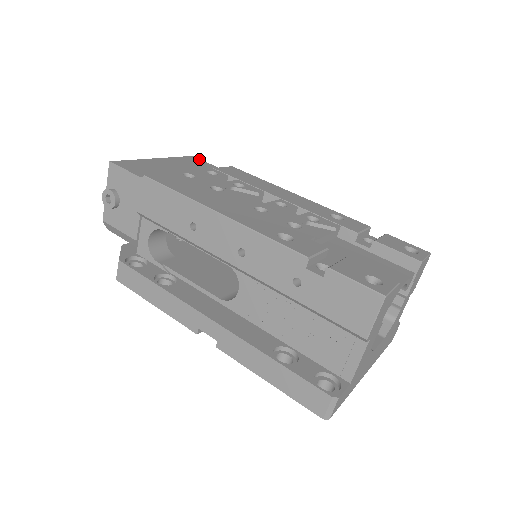
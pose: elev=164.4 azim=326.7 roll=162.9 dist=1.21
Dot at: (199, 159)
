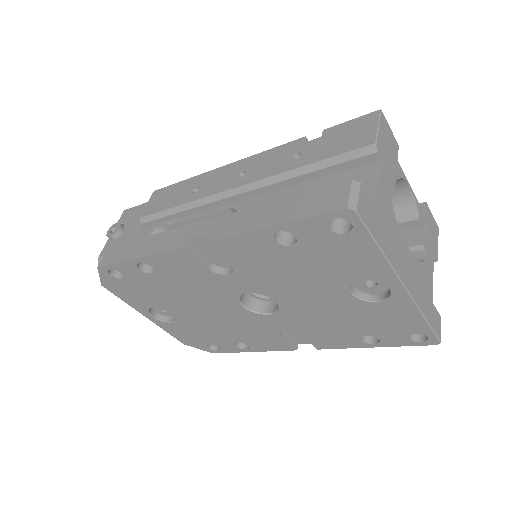
Dot at: occluded
